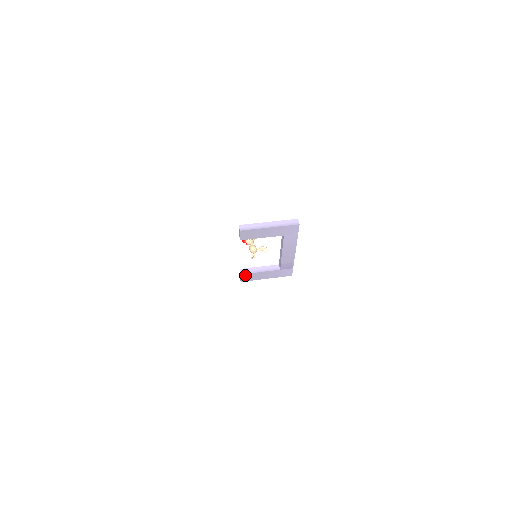
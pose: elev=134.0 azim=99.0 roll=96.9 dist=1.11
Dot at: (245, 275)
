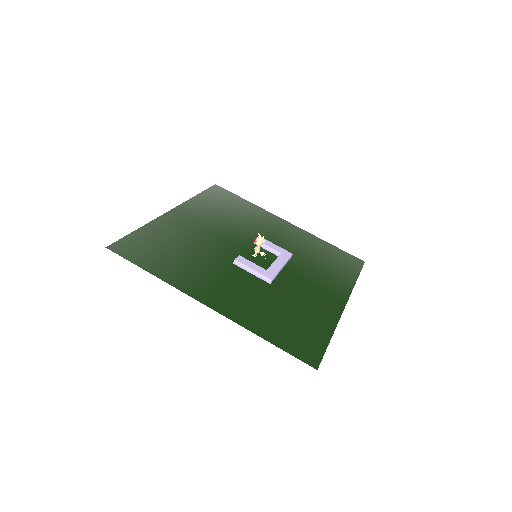
Dot at: occluded
